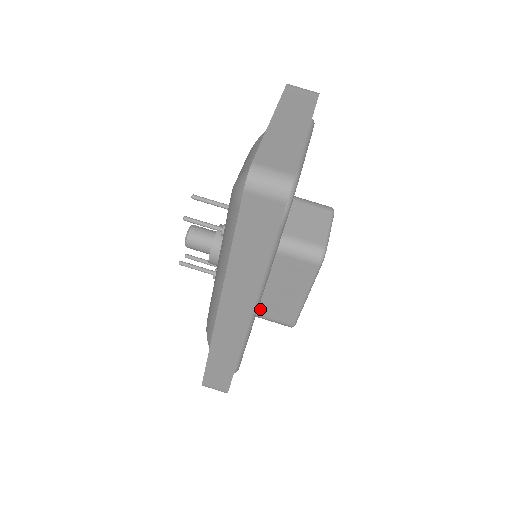
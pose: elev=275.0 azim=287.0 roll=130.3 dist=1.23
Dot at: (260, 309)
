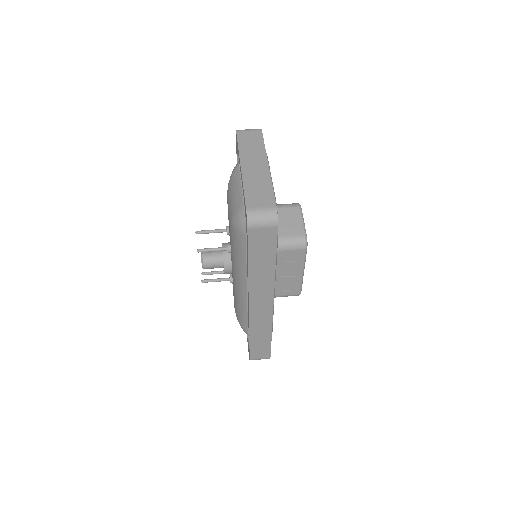
Dot at: occluded
